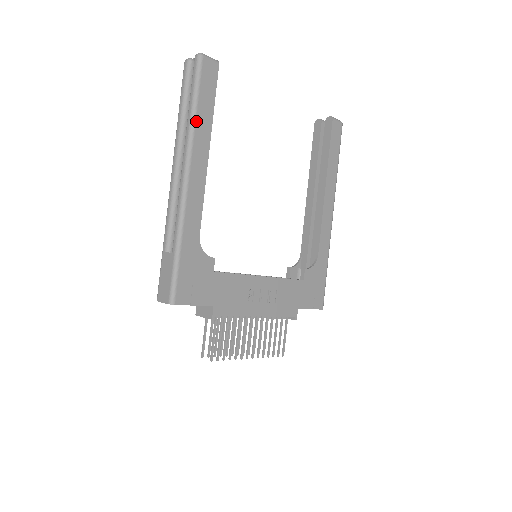
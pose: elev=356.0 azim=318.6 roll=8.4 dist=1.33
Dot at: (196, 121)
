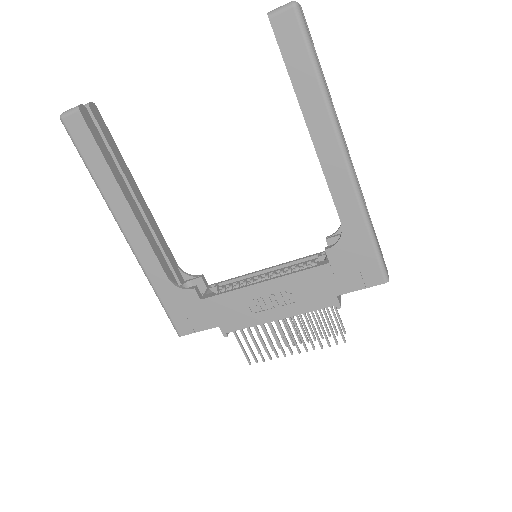
Dot at: (98, 184)
